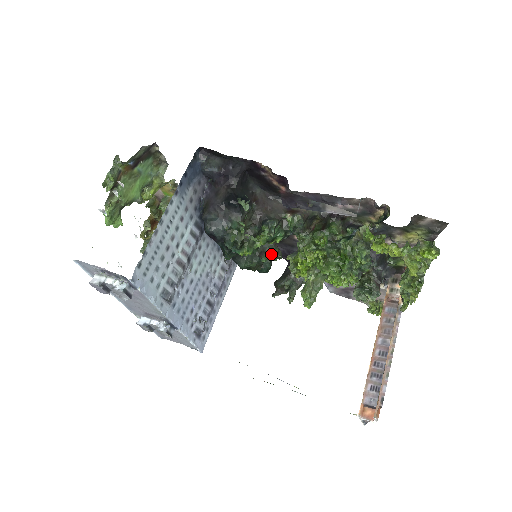
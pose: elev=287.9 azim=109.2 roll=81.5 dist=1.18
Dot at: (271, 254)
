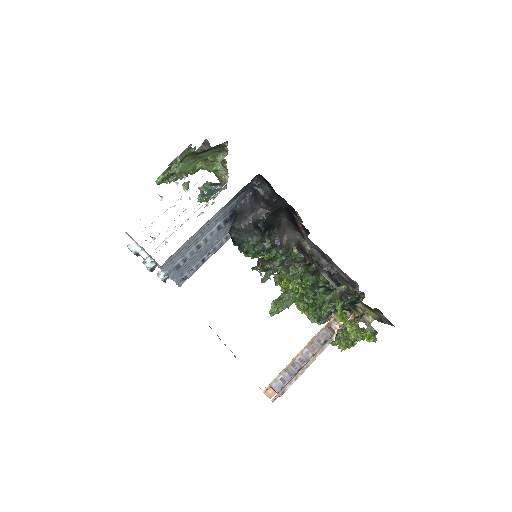
Dot at: occluded
